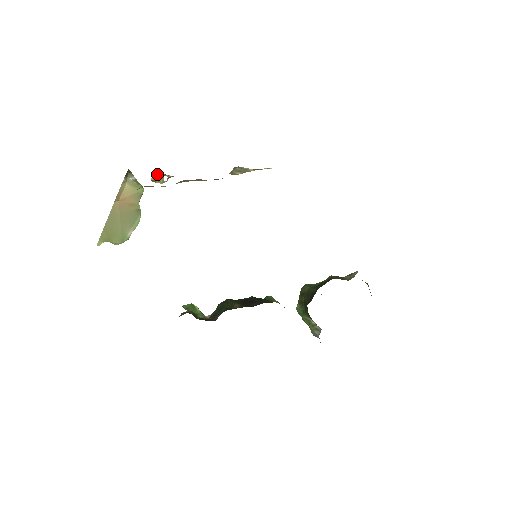
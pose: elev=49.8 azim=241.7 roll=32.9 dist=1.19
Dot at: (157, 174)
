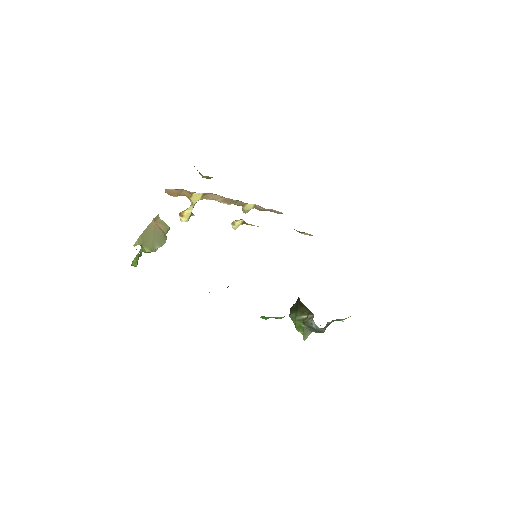
Dot at: occluded
